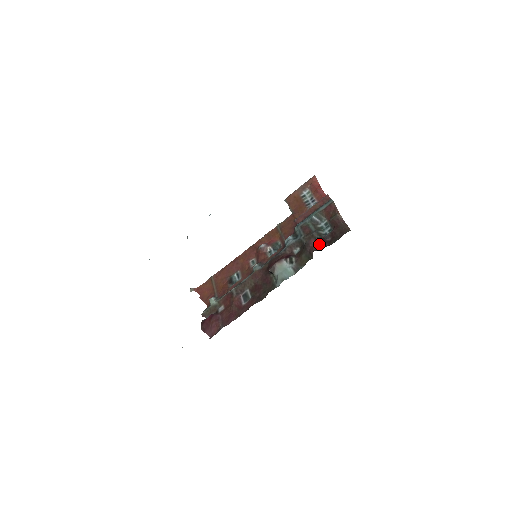
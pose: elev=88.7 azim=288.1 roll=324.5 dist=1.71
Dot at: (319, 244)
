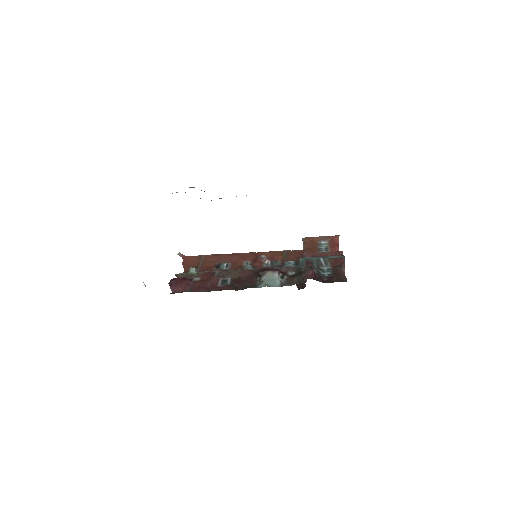
Dot at: (315, 277)
